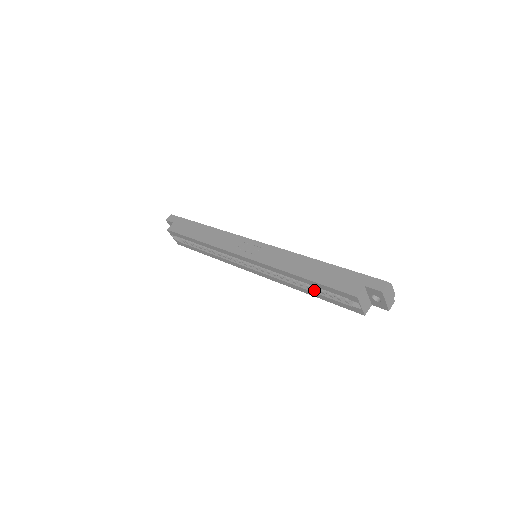
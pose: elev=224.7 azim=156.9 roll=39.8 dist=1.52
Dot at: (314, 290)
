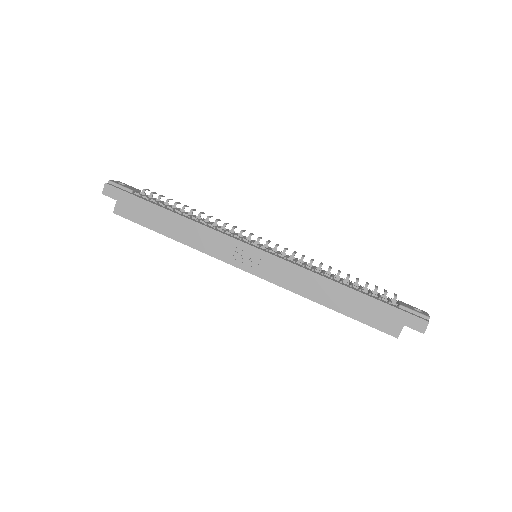
Dot at: occluded
